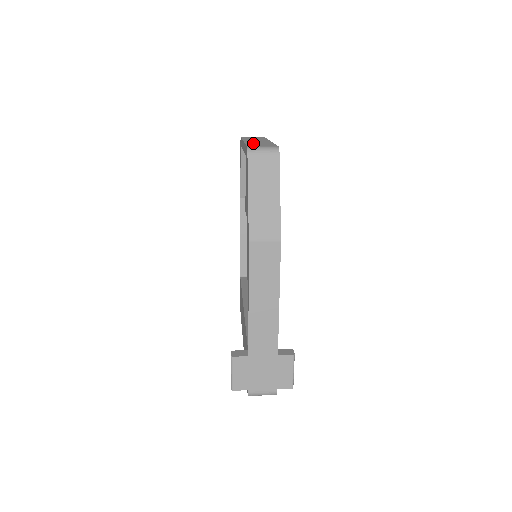
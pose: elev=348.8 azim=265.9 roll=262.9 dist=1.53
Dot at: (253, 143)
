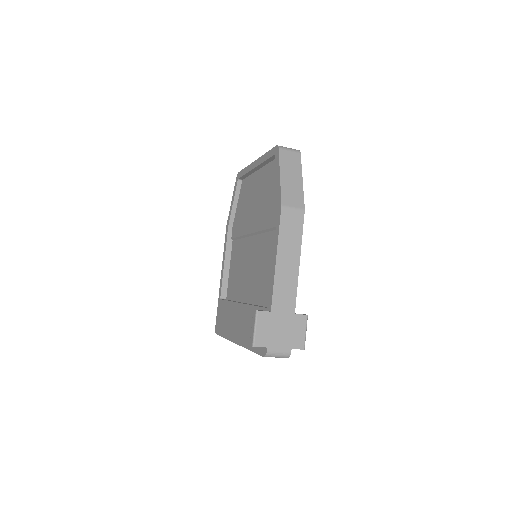
Dot at: occluded
